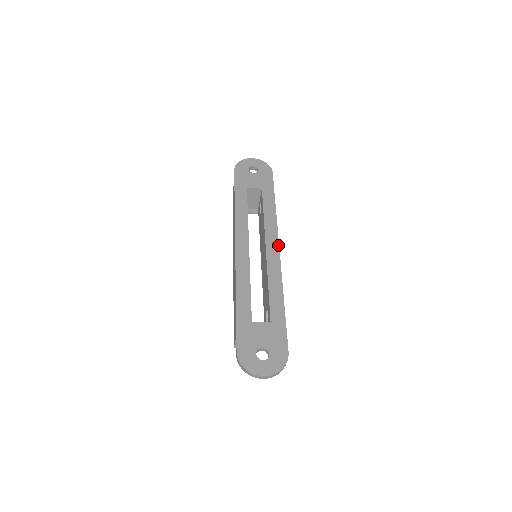
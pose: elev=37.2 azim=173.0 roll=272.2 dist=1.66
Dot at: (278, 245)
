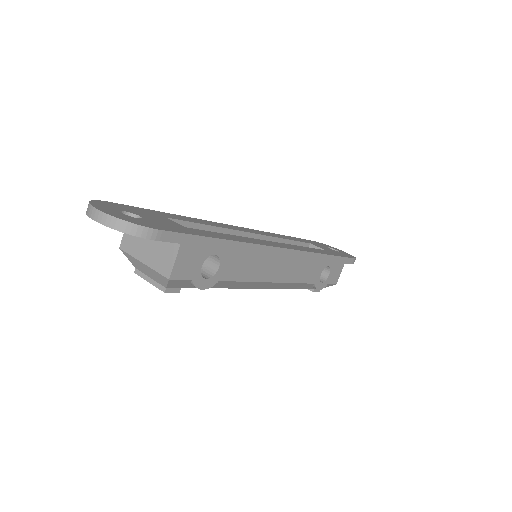
Dot at: (289, 248)
